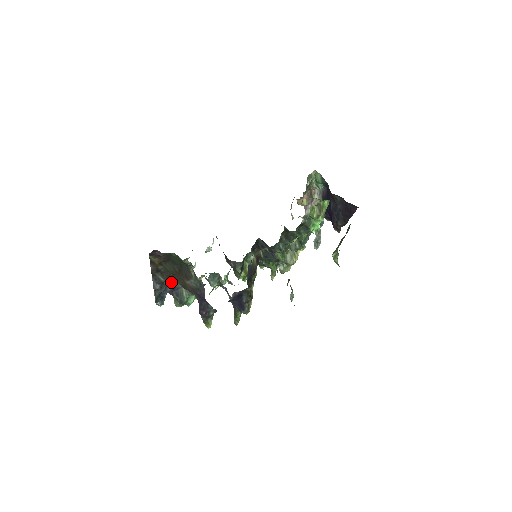
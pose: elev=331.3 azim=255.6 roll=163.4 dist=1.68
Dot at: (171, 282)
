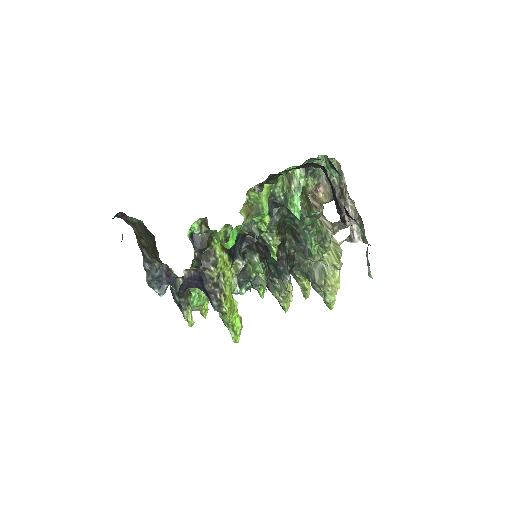
Dot at: (165, 268)
